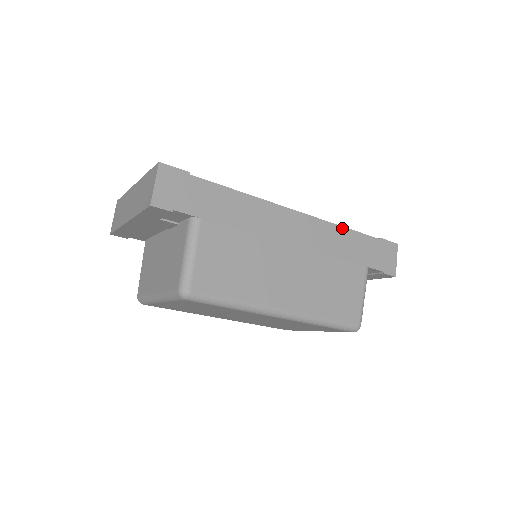
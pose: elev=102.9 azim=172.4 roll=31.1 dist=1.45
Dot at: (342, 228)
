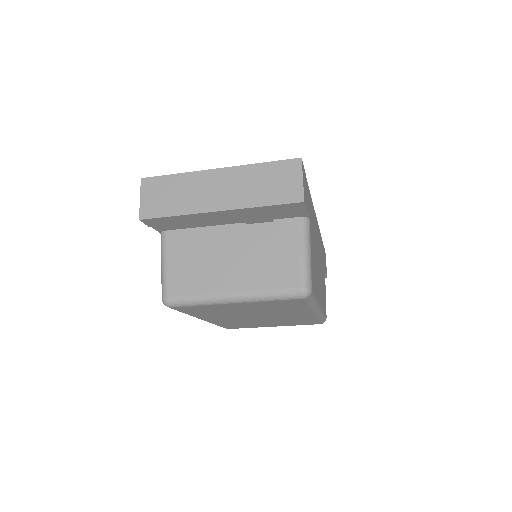
Dot at: occluded
